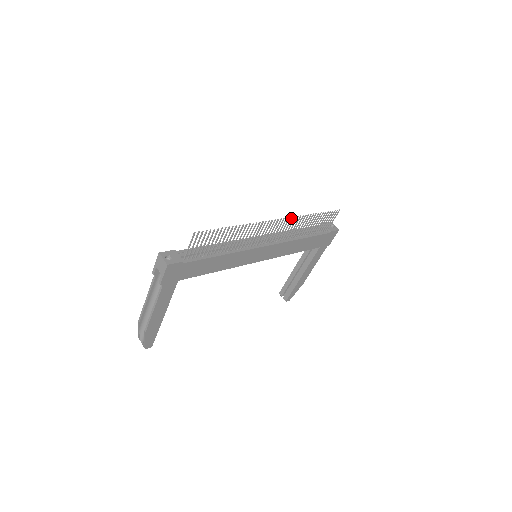
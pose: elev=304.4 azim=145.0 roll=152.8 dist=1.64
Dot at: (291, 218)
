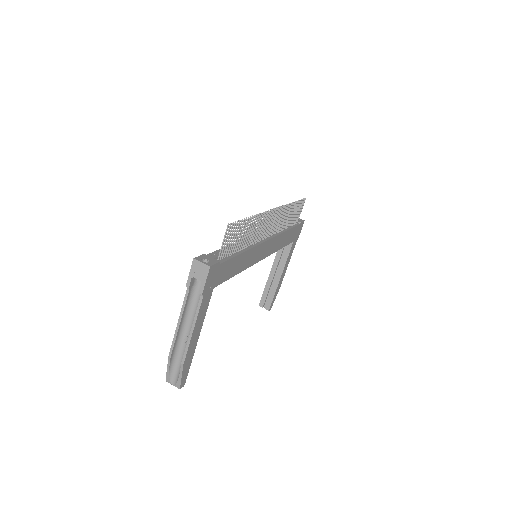
Dot at: (281, 207)
